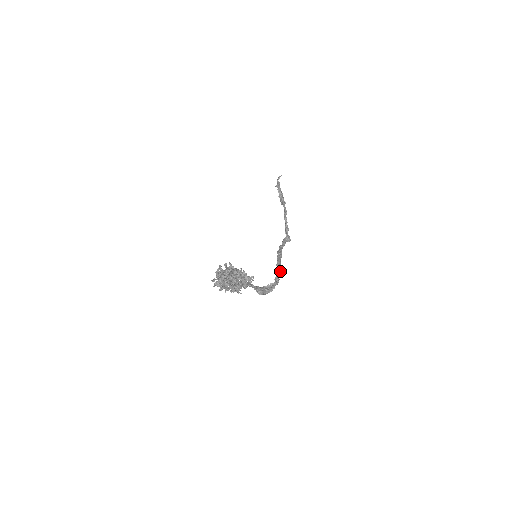
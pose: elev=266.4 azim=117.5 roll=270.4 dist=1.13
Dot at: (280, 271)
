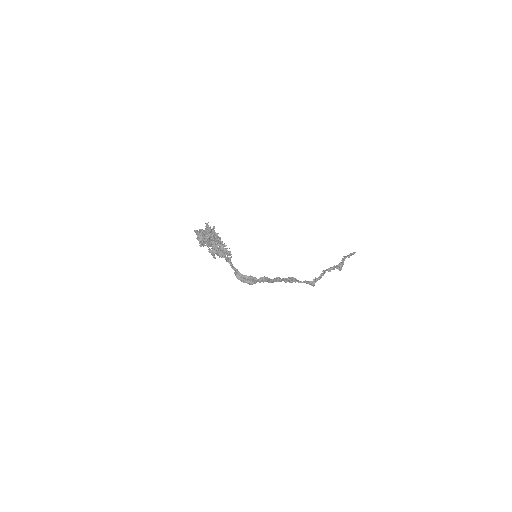
Dot at: (272, 281)
